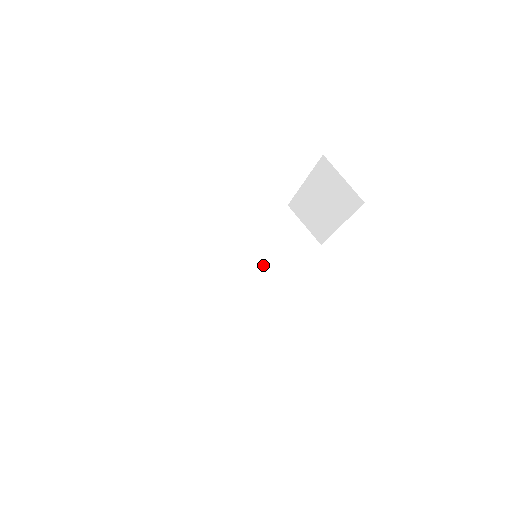
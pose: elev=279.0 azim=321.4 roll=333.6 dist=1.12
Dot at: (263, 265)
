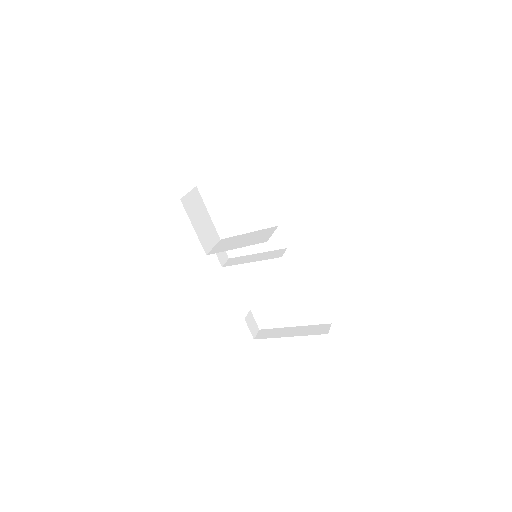
Dot at: (236, 244)
